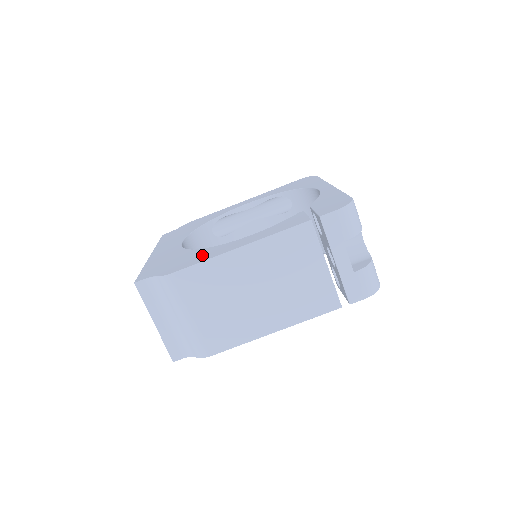
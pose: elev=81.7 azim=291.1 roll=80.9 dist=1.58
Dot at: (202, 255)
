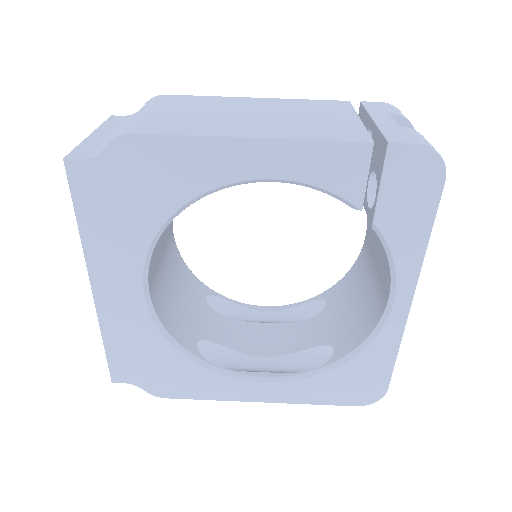
Dot at: occluded
